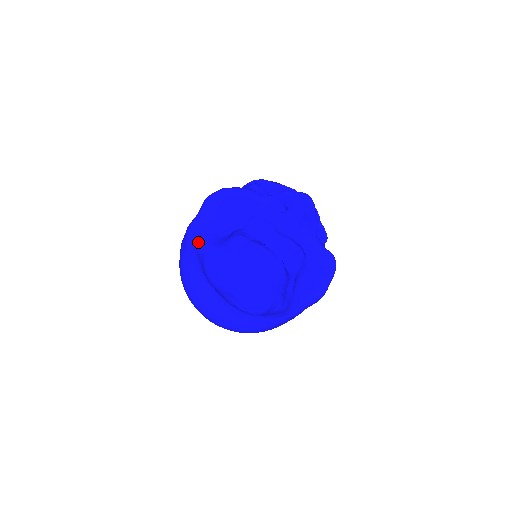
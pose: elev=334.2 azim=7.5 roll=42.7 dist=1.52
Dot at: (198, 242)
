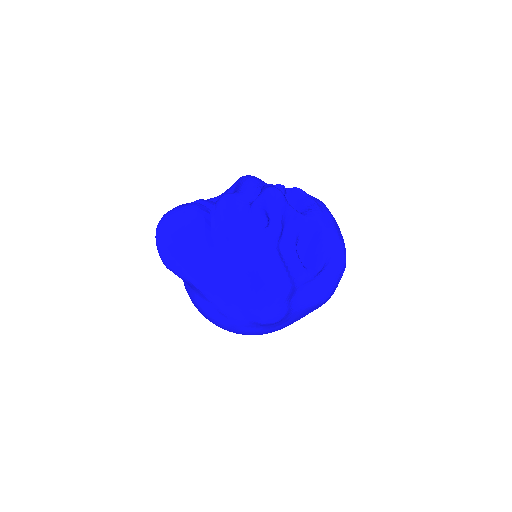
Dot at: occluded
